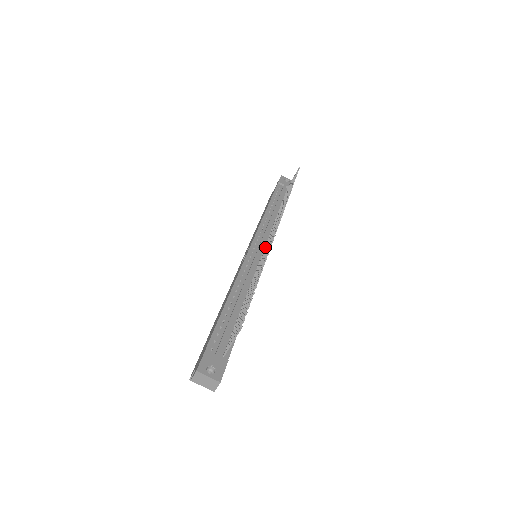
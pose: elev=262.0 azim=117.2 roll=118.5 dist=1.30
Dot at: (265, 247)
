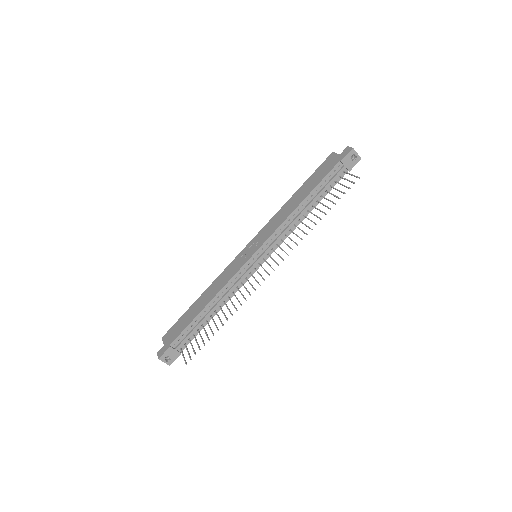
Dot at: occluded
